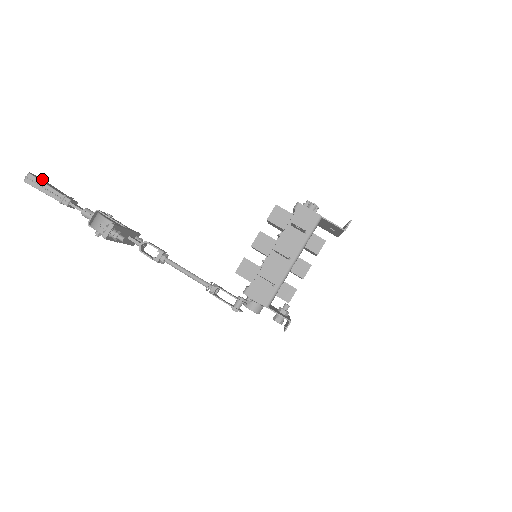
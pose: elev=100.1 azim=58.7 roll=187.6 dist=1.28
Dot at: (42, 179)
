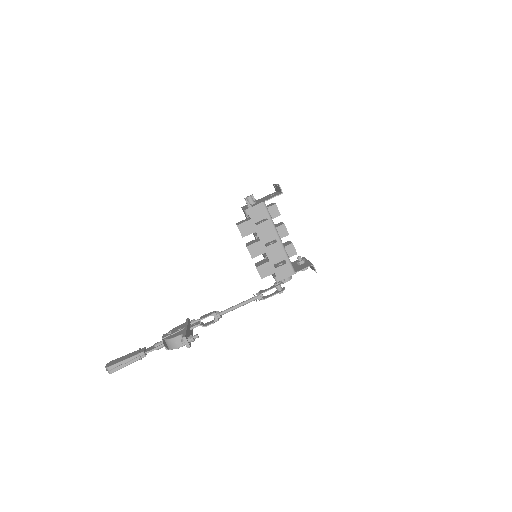
Dot at: (113, 361)
